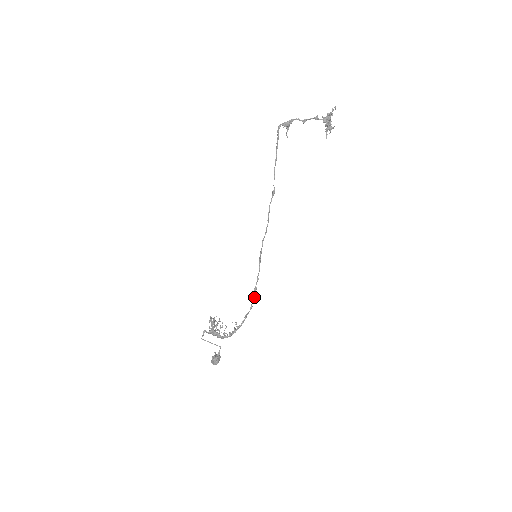
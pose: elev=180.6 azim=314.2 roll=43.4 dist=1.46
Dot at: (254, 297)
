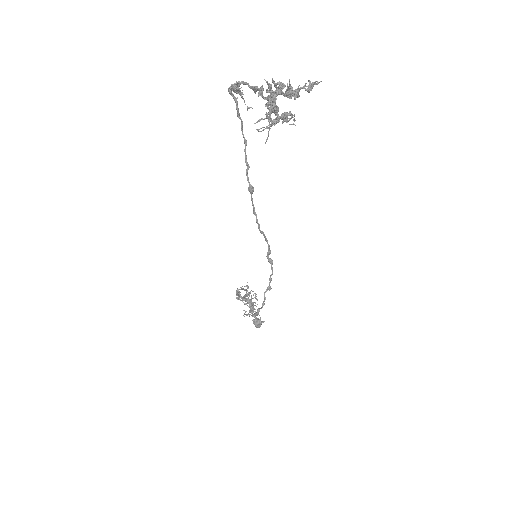
Dot at: (264, 297)
